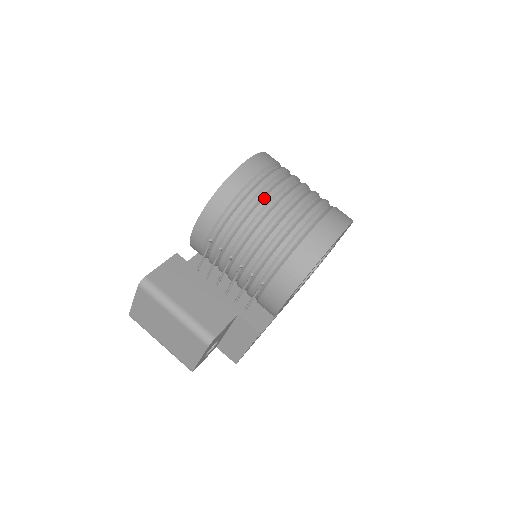
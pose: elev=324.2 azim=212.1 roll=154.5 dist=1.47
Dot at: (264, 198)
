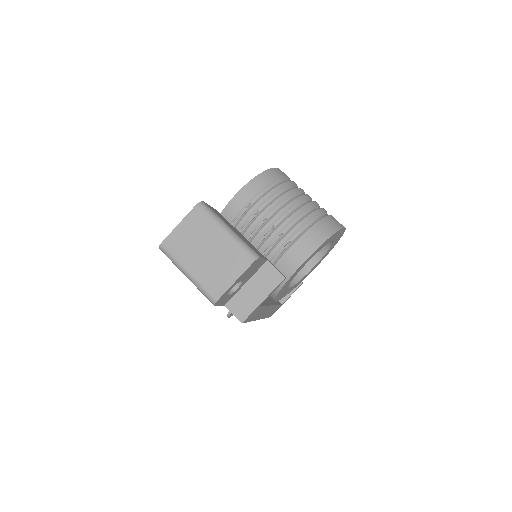
Dot at: (295, 188)
